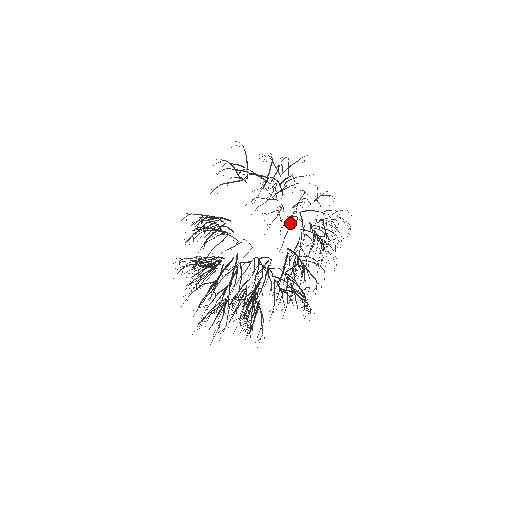
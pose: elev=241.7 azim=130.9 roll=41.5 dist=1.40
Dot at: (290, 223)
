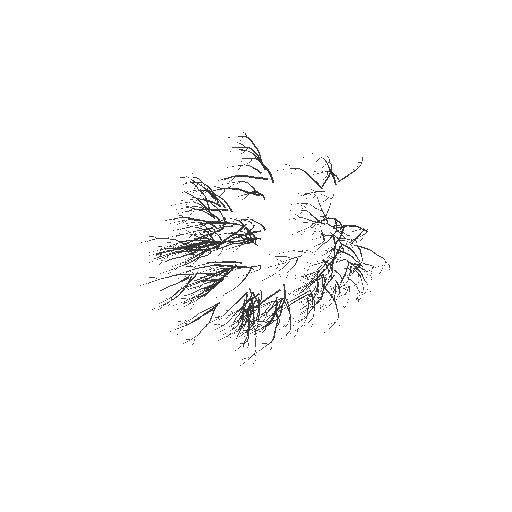
Dot at: (308, 291)
